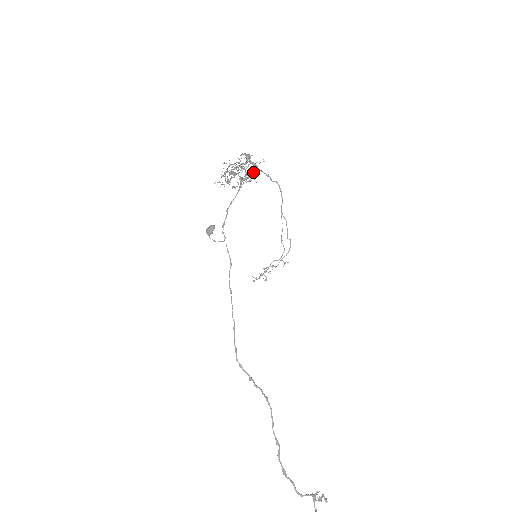
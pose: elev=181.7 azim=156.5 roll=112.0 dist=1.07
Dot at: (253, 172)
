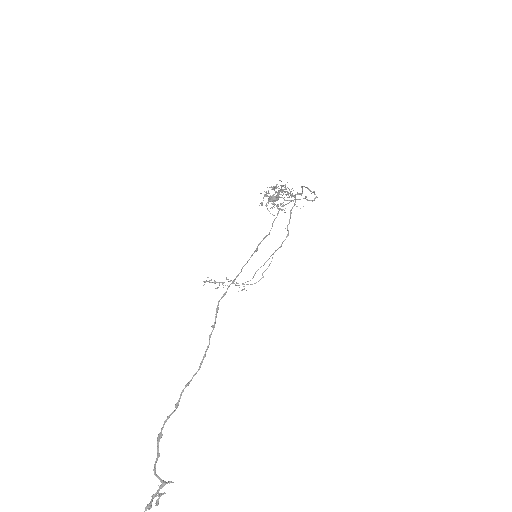
Dot at: occluded
